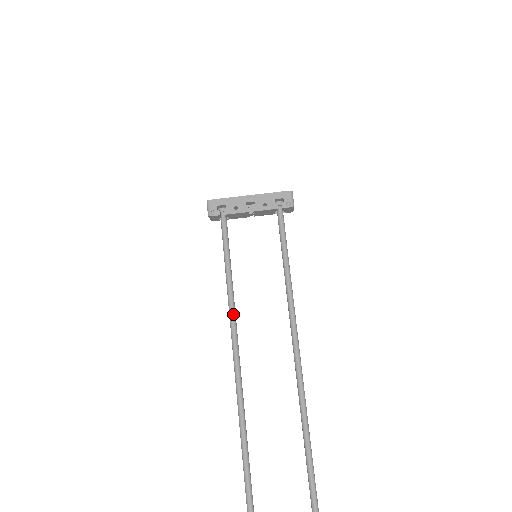
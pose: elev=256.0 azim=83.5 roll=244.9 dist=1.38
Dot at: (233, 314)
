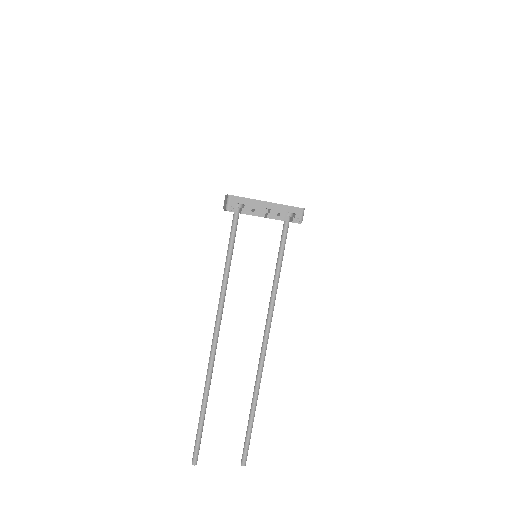
Dot at: (223, 301)
